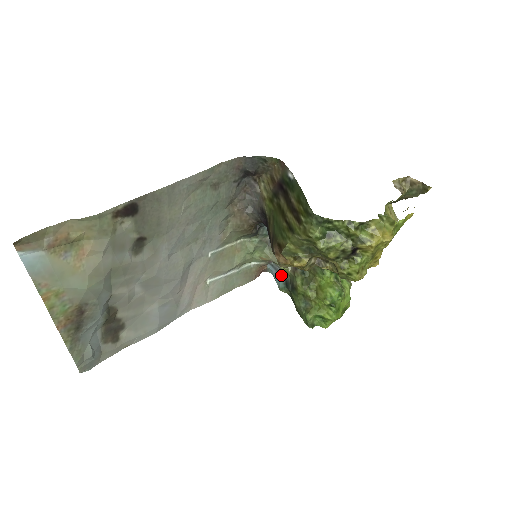
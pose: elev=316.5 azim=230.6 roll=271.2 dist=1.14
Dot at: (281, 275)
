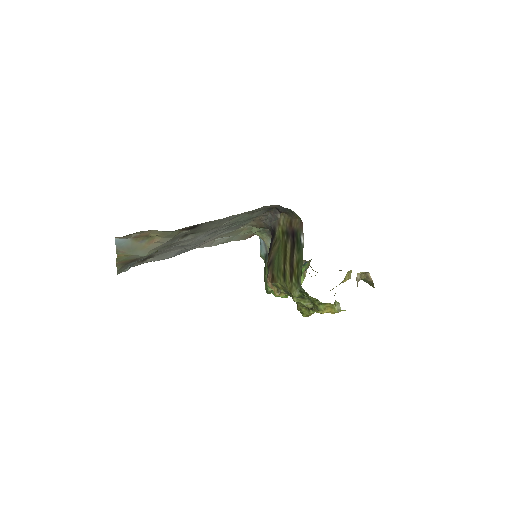
Dot at: (266, 248)
